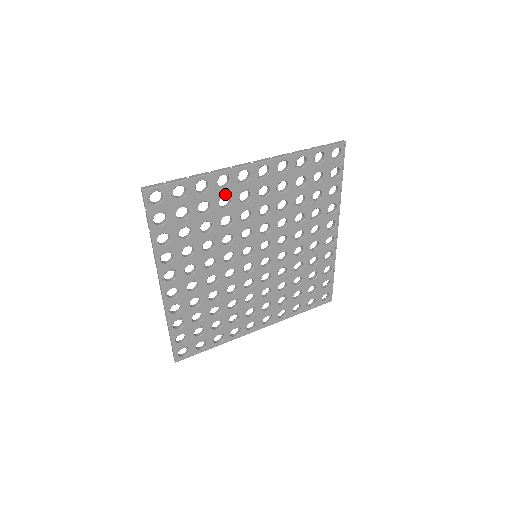
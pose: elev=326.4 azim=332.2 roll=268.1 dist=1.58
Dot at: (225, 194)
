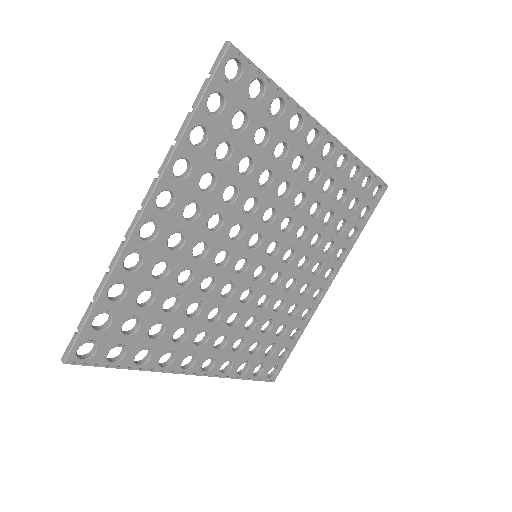
Dot at: (151, 266)
